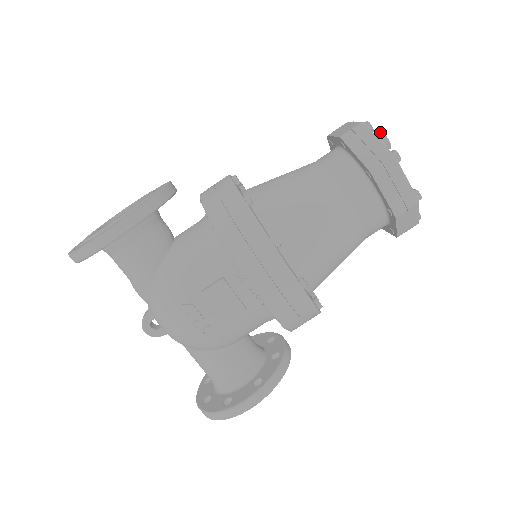
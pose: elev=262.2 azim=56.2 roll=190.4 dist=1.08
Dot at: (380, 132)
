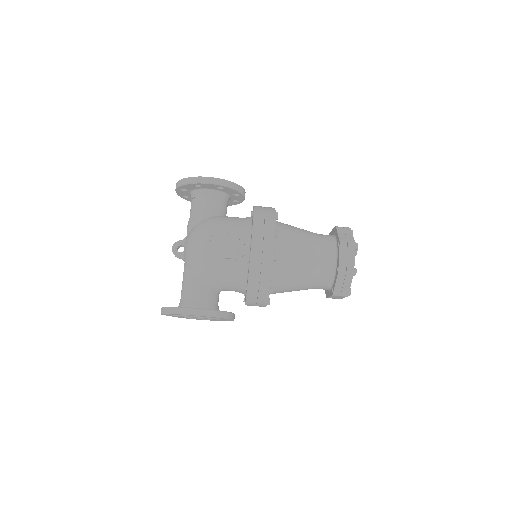
Dot at: occluded
